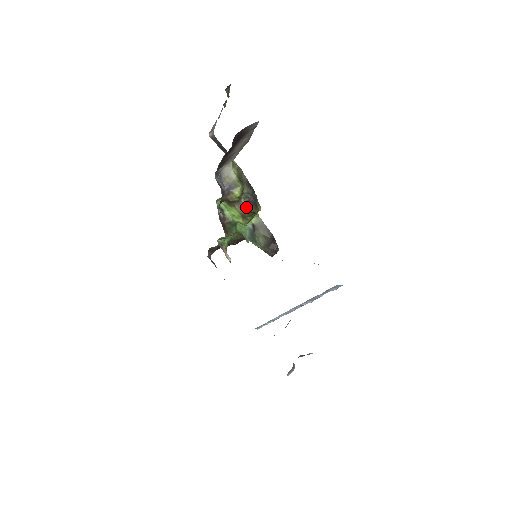
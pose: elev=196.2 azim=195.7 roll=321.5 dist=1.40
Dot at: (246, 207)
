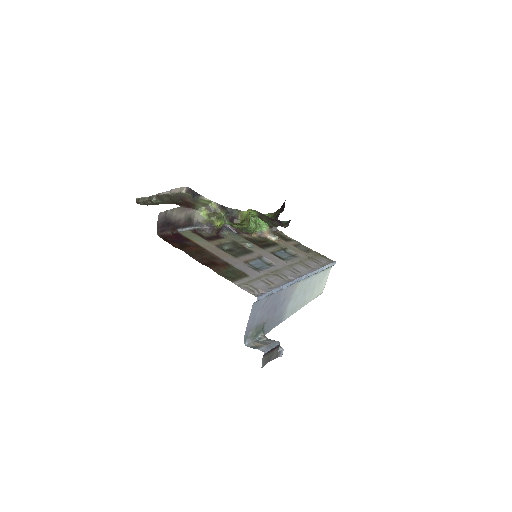
Dot at: occluded
